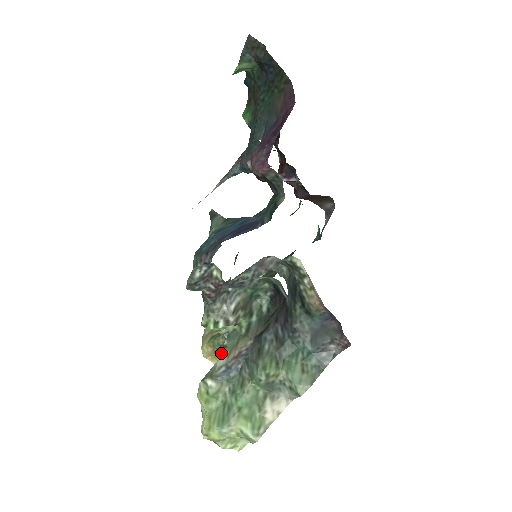
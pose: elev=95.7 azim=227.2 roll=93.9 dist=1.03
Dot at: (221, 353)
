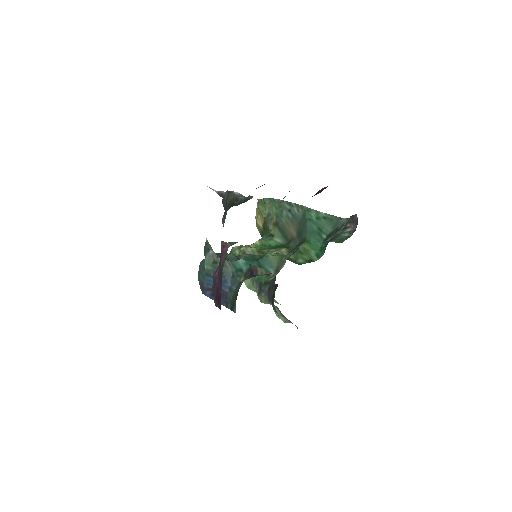
Dot at: occluded
